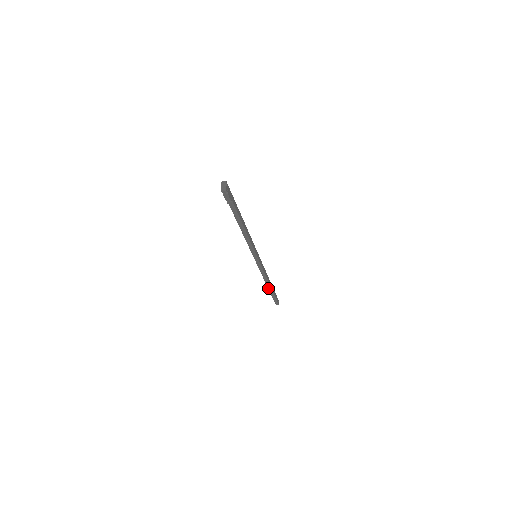
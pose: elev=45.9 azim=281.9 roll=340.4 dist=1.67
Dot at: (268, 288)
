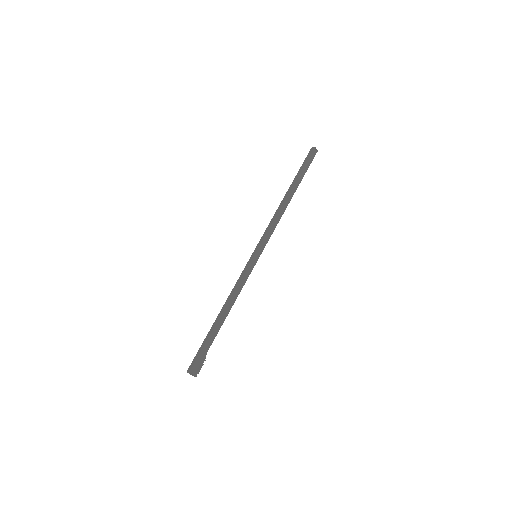
Dot at: occluded
